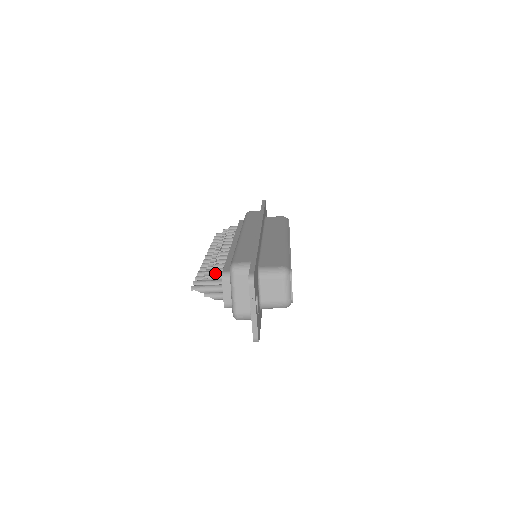
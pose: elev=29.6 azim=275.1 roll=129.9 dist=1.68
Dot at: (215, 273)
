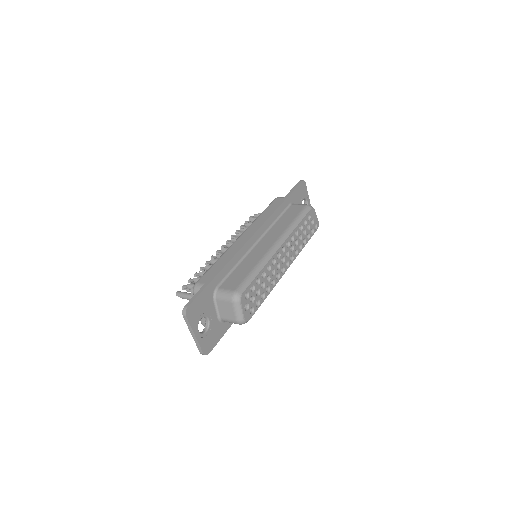
Dot at: (192, 285)
